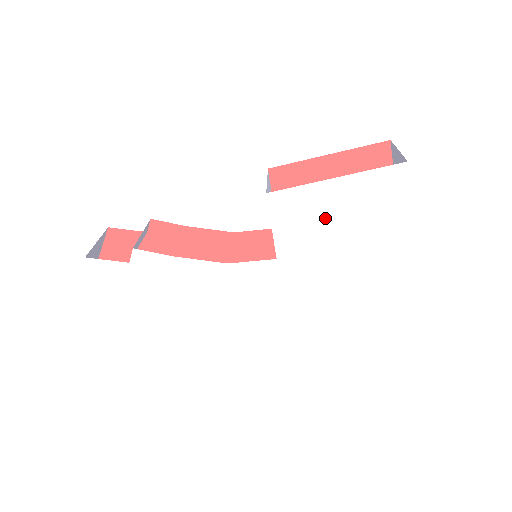
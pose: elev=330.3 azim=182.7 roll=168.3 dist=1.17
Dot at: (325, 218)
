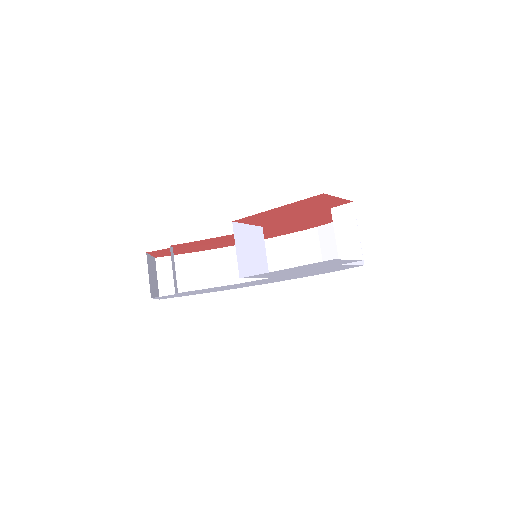
Dot at: (290, 271)
